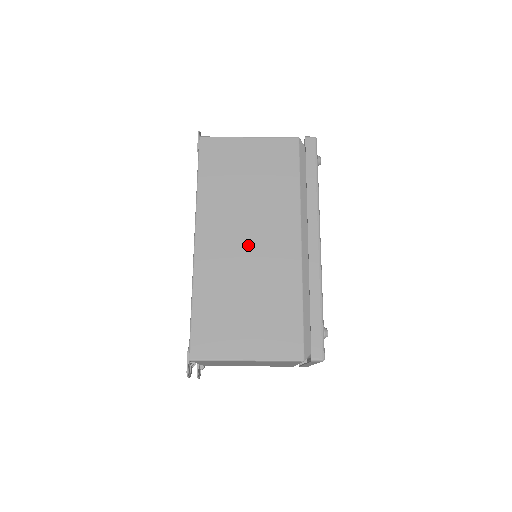
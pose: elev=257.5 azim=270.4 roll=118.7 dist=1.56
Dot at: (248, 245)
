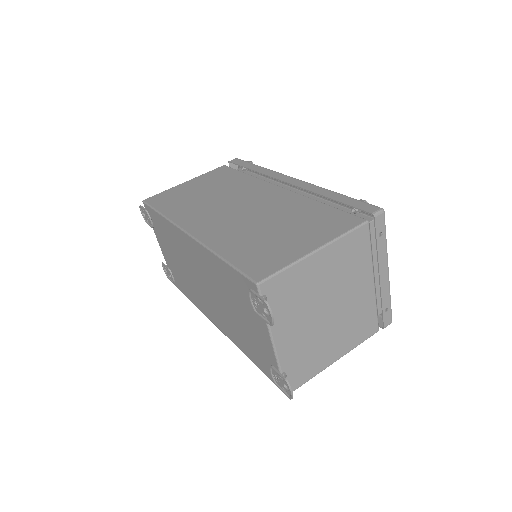
Dot at: (239, 210)
